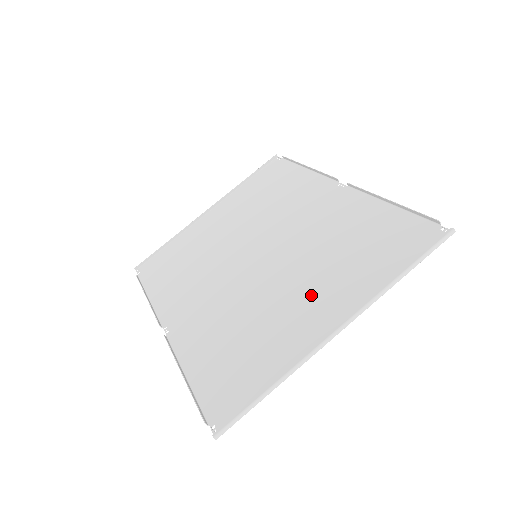
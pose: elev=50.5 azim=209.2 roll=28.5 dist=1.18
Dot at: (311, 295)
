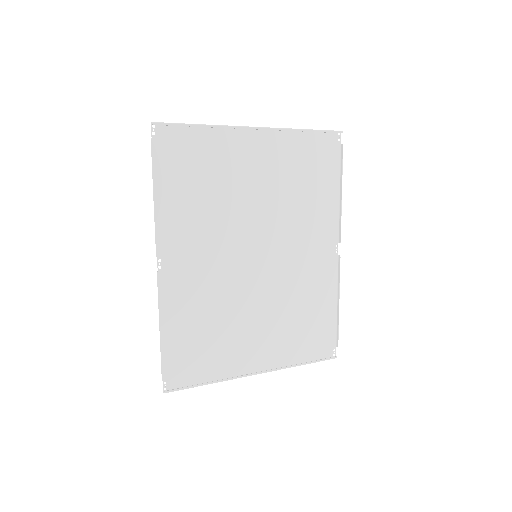
Dot at: (262, 334)
